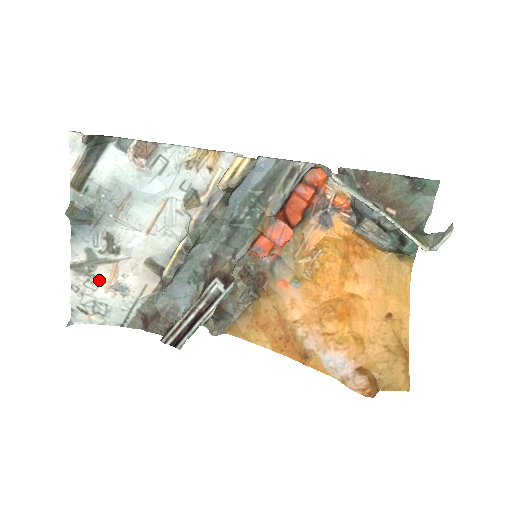
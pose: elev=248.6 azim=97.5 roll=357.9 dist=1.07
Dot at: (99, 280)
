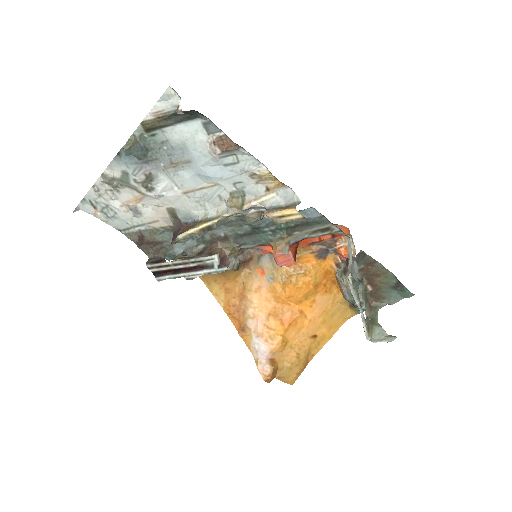
Dot at: (121, 196)
